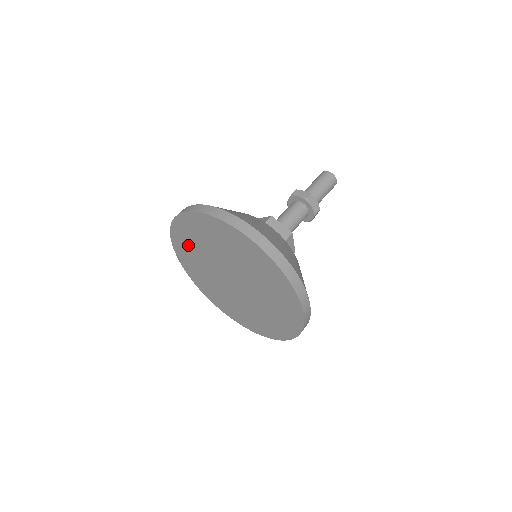
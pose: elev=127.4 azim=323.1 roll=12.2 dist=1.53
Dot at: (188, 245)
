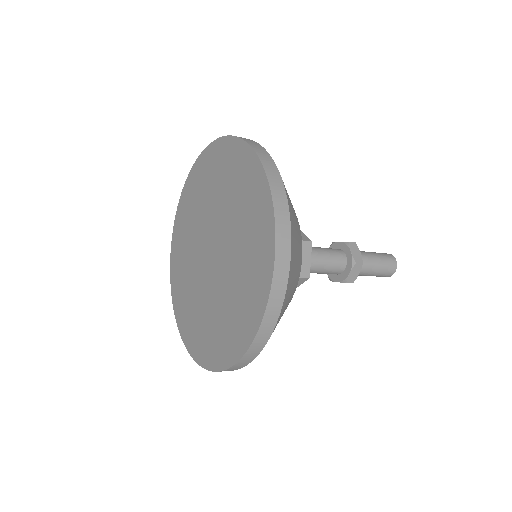
Dot at: (185, 221)
